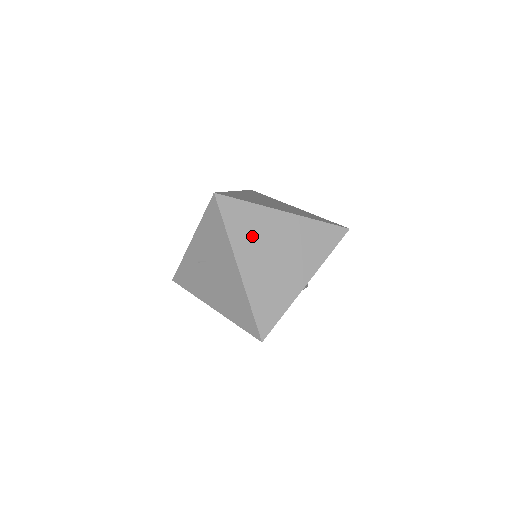
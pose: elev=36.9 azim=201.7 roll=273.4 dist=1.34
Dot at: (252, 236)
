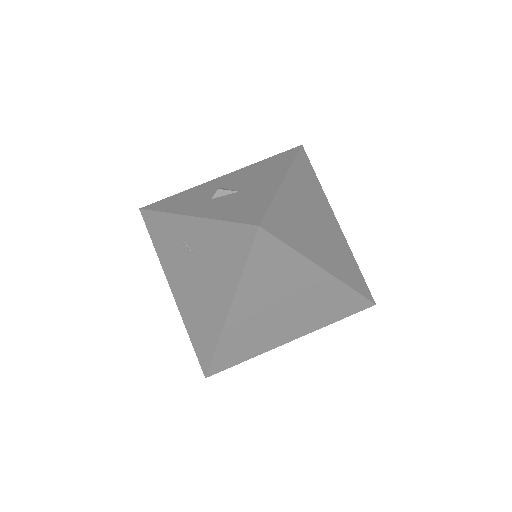
Dot at: (269, 285)
